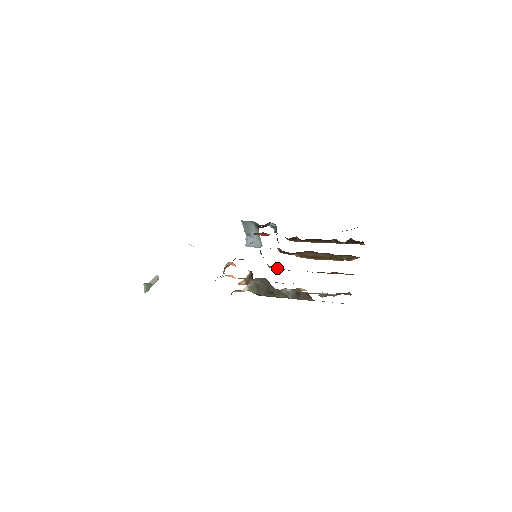
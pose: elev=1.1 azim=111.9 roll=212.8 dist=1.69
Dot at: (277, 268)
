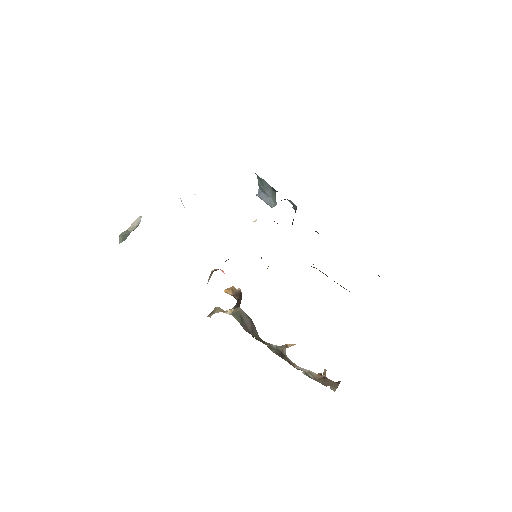
Dot at: occluded
